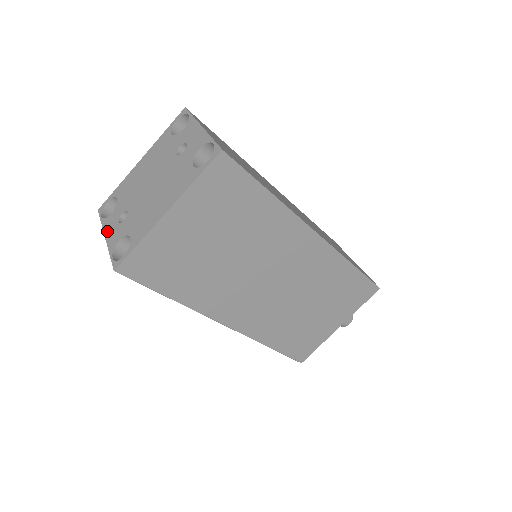
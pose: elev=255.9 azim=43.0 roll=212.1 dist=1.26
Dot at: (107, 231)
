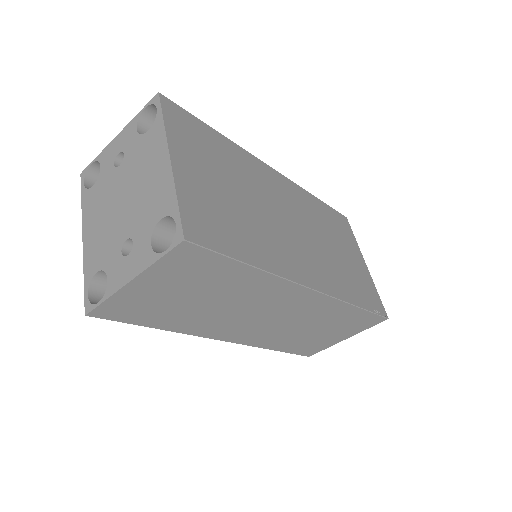
Dot at: (124, 278)
